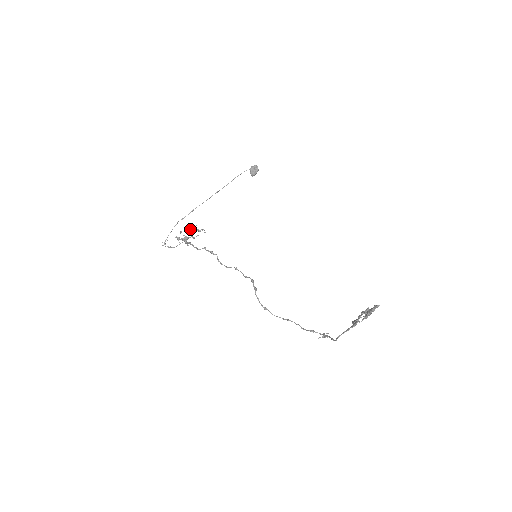
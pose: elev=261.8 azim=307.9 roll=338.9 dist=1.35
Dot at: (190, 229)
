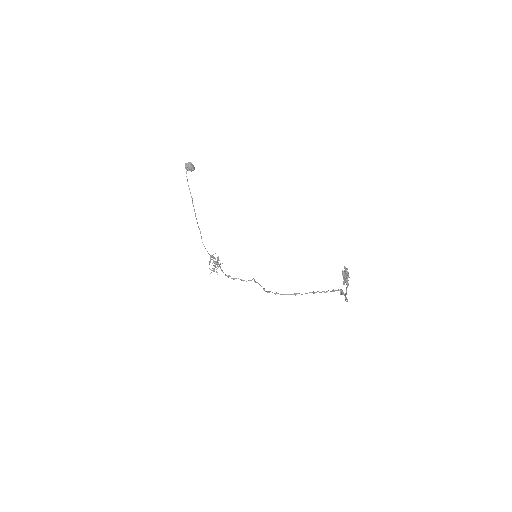
Dot at: occluded
